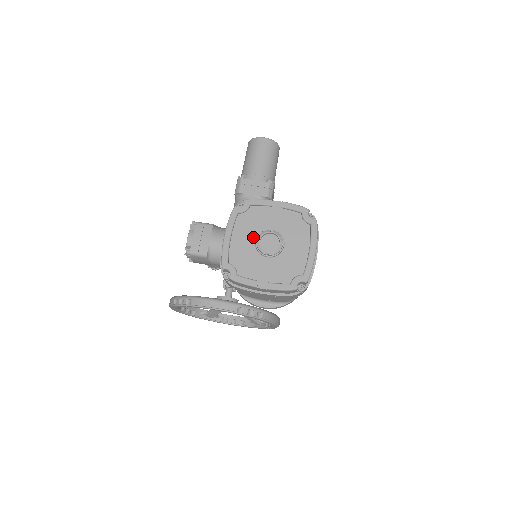
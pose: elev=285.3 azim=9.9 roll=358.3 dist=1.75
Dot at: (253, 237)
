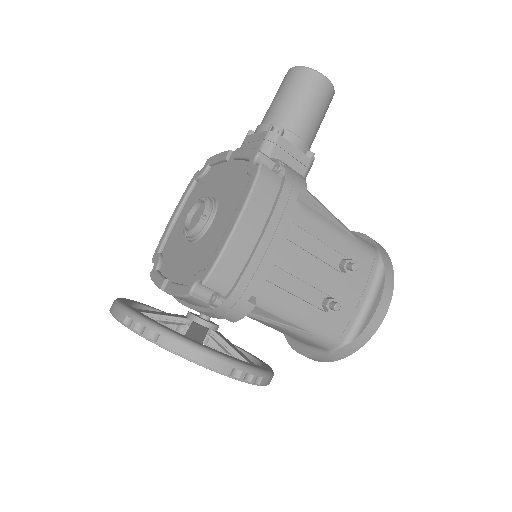
Dot at: occluded
